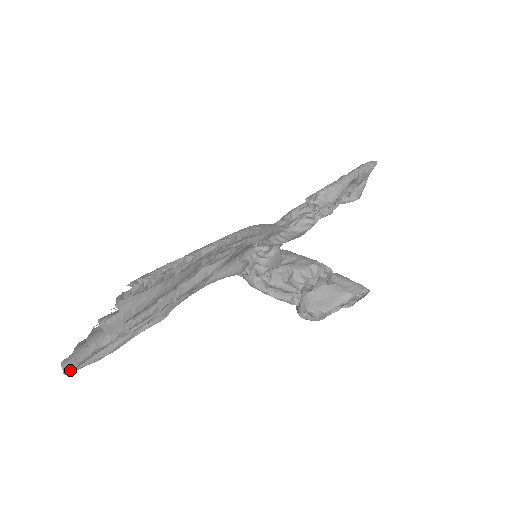
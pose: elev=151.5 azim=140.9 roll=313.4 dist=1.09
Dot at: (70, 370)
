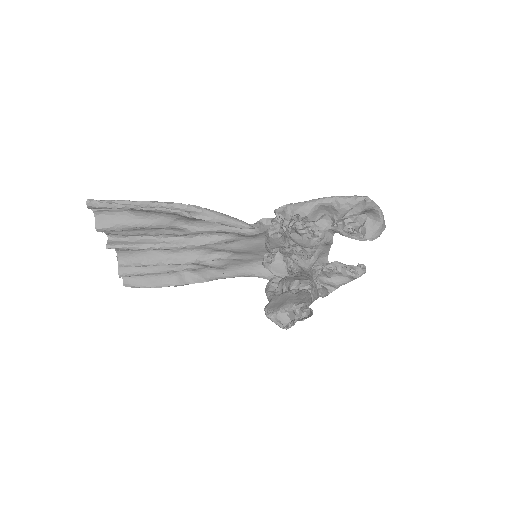
Dot at: (127, 284)
